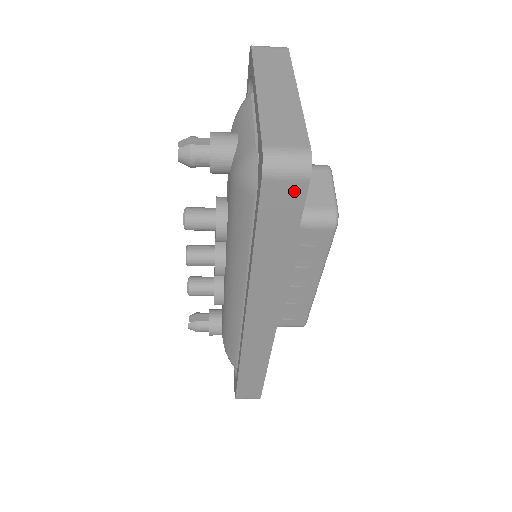
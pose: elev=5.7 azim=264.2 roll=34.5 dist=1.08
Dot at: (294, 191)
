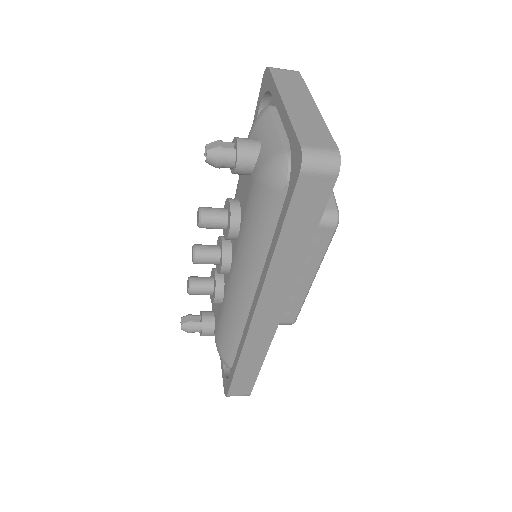
Dot at: (323, 185)
